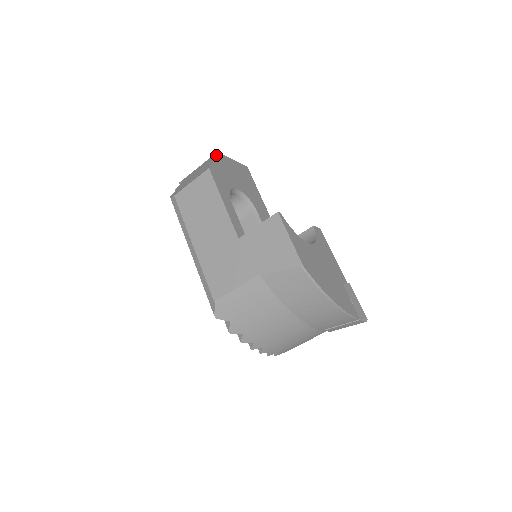
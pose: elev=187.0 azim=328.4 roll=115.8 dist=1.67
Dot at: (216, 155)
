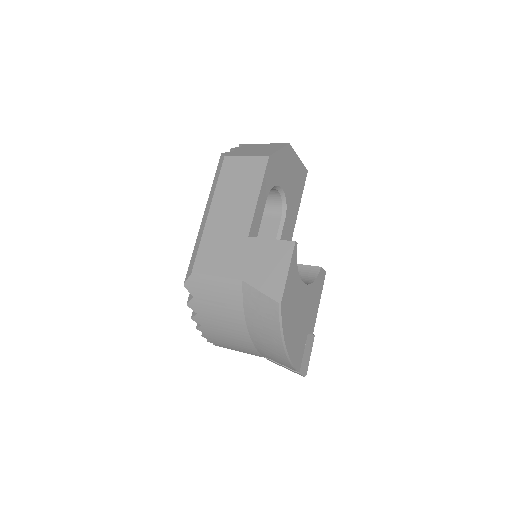
Dot at: (286, 146)
